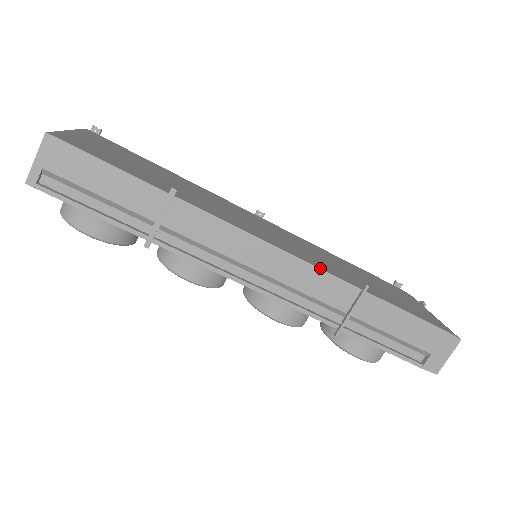
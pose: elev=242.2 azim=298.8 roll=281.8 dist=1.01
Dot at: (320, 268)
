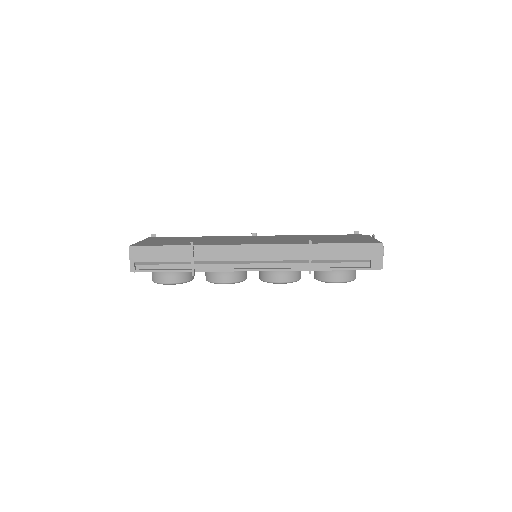
Dot at: (281, 244)
